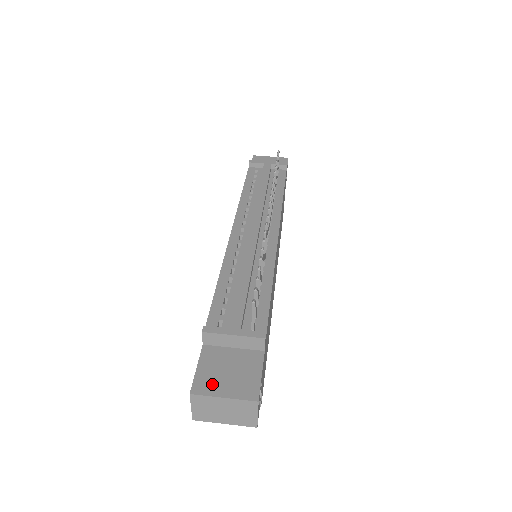
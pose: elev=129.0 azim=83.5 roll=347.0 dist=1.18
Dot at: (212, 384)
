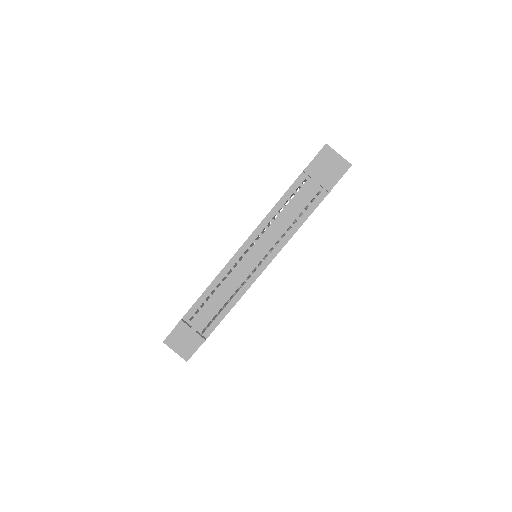
Dot at: (174, 343)
